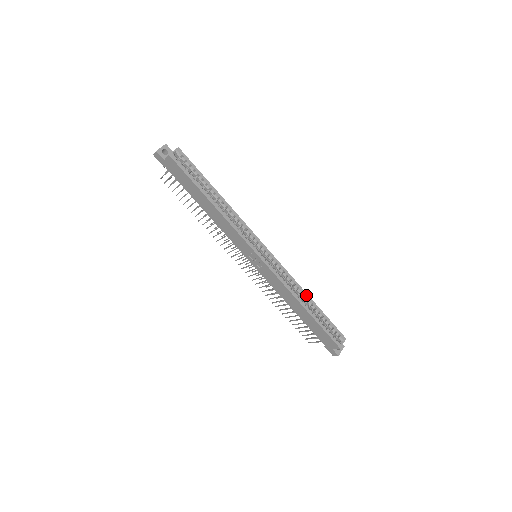
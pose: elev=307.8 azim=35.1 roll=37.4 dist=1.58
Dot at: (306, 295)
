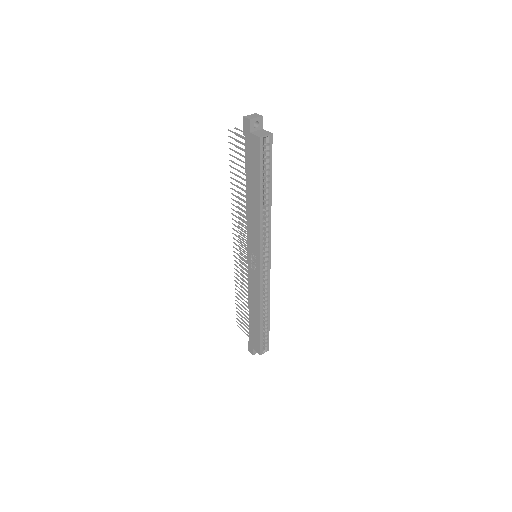
Dot at: (268, 308)
